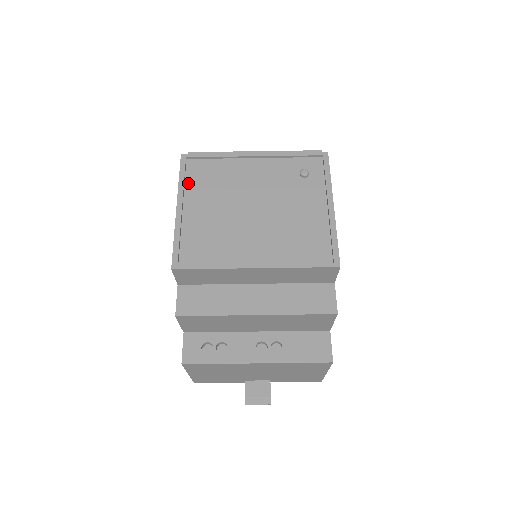
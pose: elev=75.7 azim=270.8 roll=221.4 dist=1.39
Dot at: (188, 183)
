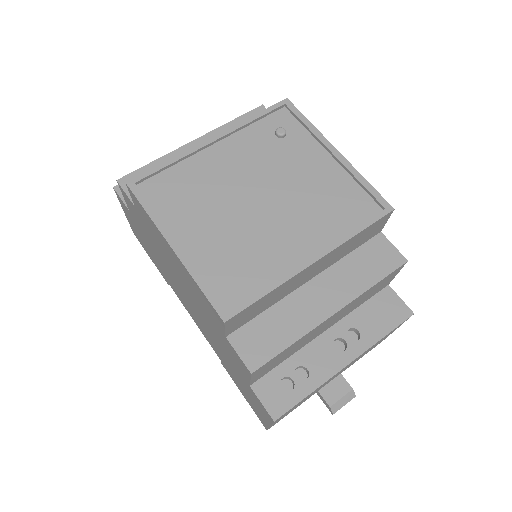
Dot at: (160, 212)
